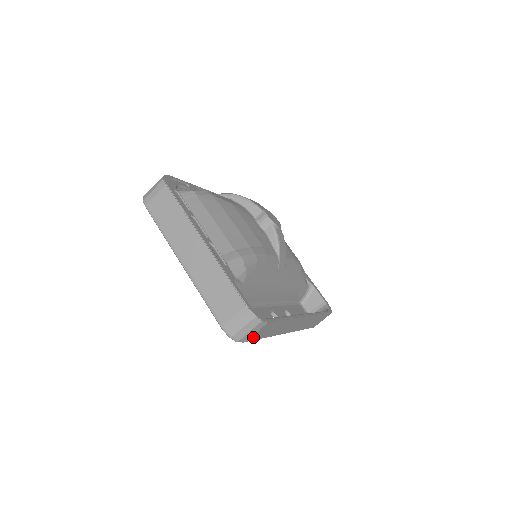
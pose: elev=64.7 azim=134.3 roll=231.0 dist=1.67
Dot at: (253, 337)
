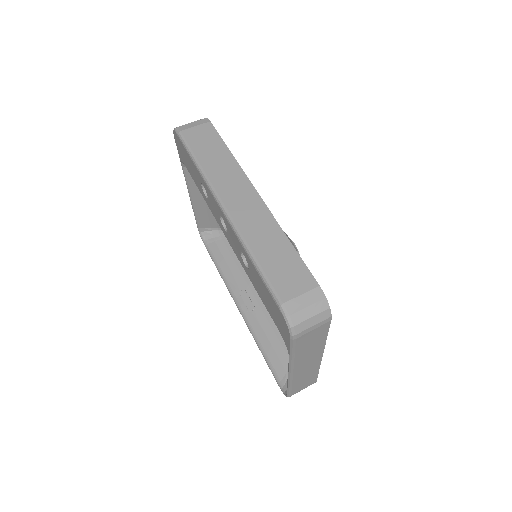
Dot at: (190, 135)
